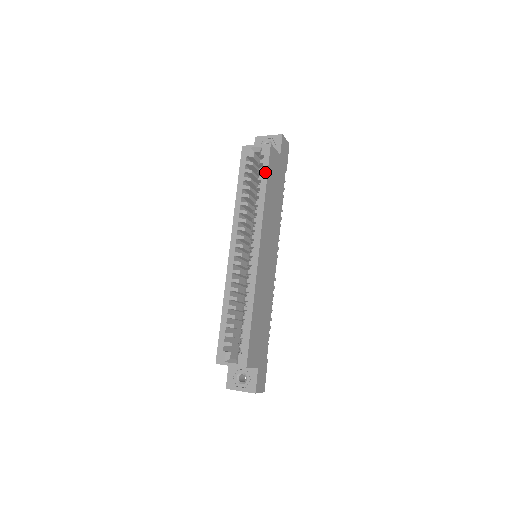
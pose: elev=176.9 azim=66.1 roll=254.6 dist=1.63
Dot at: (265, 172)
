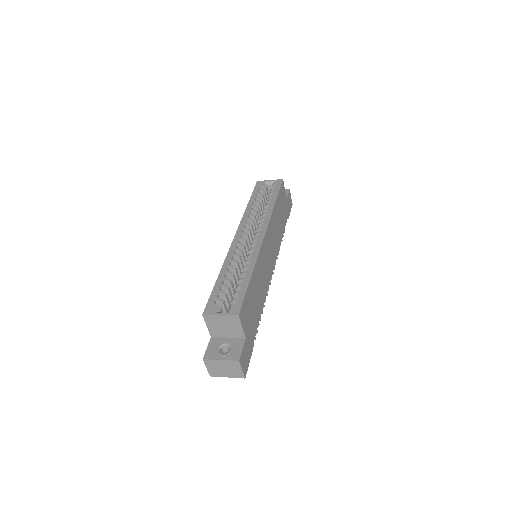
Dot at: (276, 193)
